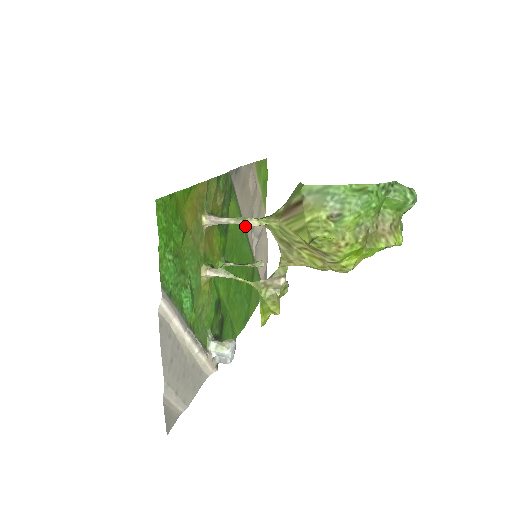
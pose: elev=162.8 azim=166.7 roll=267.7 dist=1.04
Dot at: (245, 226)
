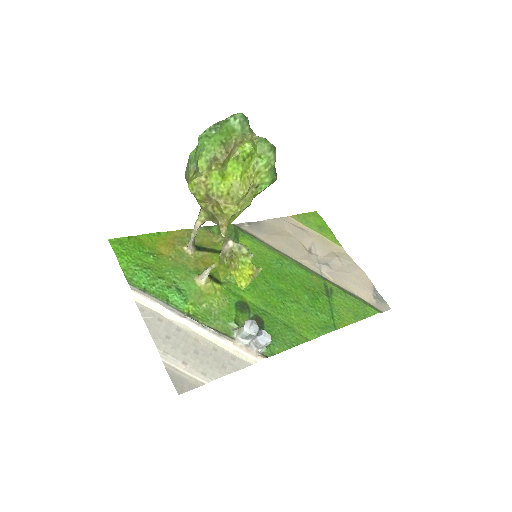
Dot at: (292, 258)
